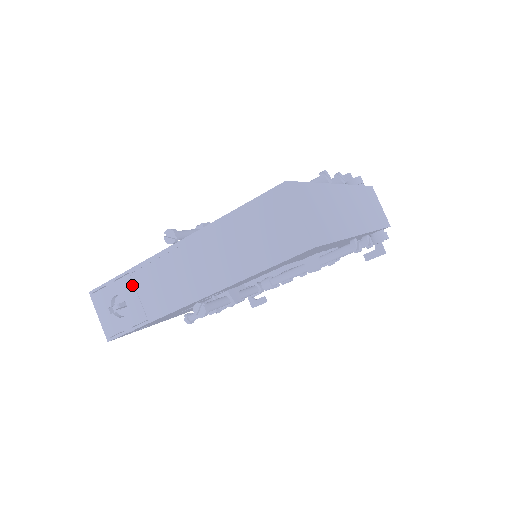
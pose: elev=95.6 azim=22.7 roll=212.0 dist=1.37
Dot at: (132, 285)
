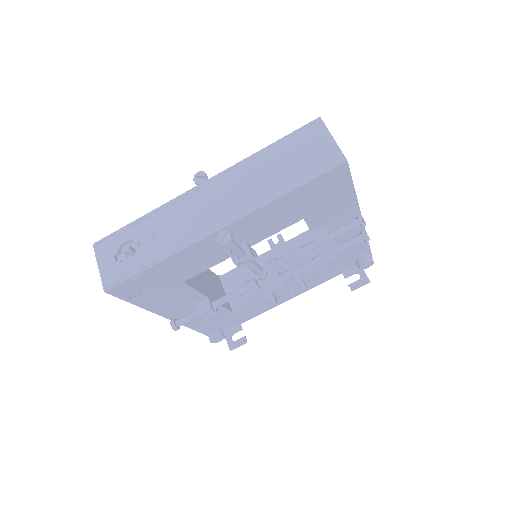
Dot at: (149, 227)
